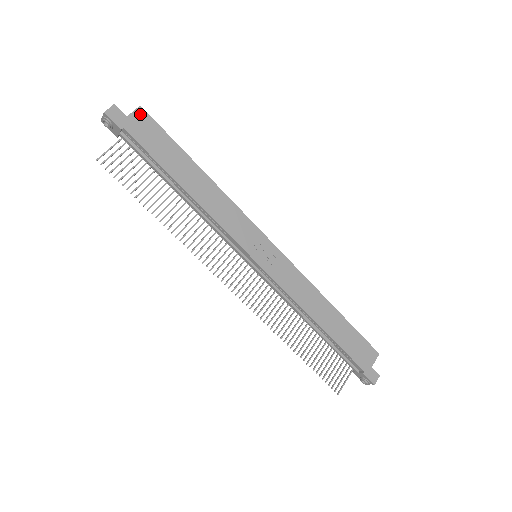
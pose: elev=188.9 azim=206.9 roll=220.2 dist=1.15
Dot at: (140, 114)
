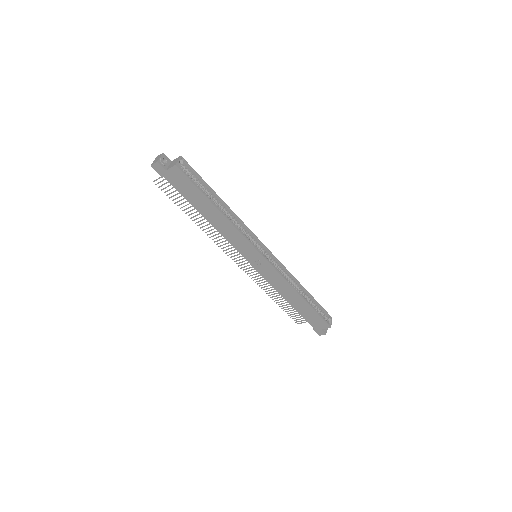
Dot at: (175, 170)
